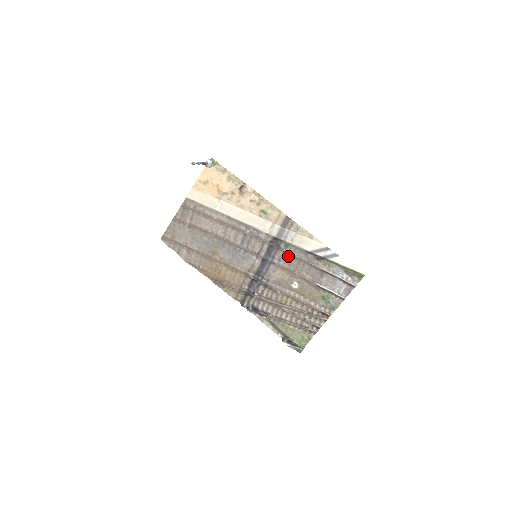
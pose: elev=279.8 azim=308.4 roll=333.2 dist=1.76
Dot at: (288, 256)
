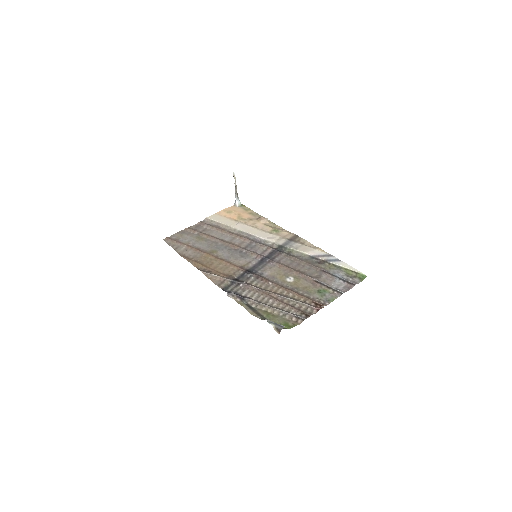
Dot at: (289, 259)
